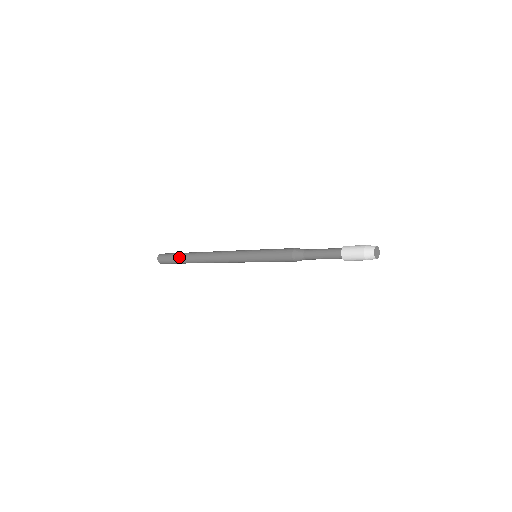
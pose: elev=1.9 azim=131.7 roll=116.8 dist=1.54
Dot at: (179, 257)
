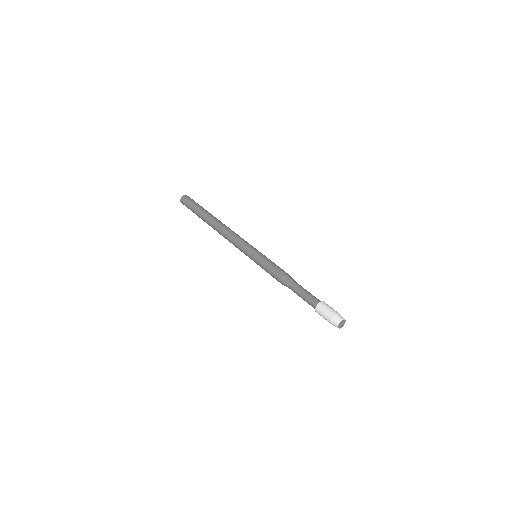
Dot at: (197, 213)
